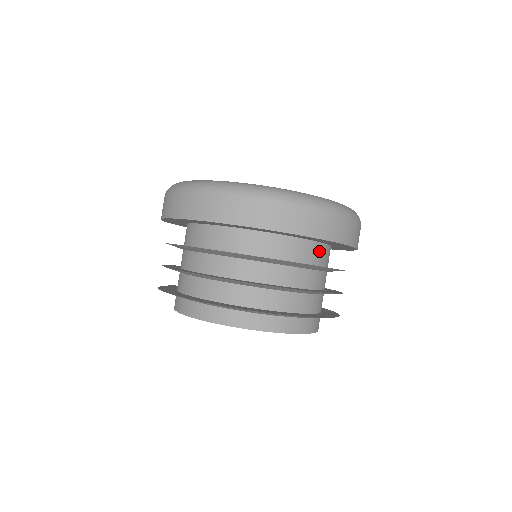
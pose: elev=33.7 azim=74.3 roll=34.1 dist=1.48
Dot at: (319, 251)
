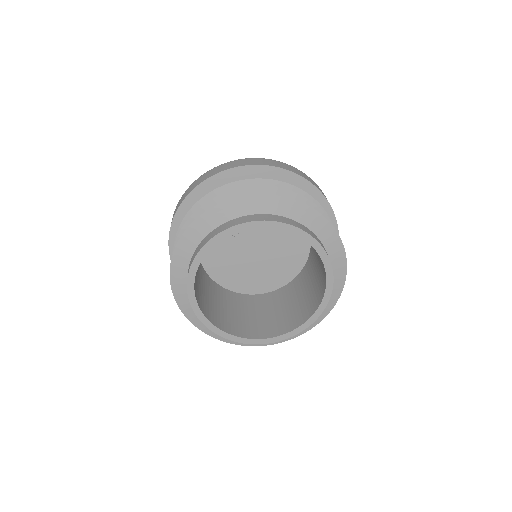
Dot at: occluded
